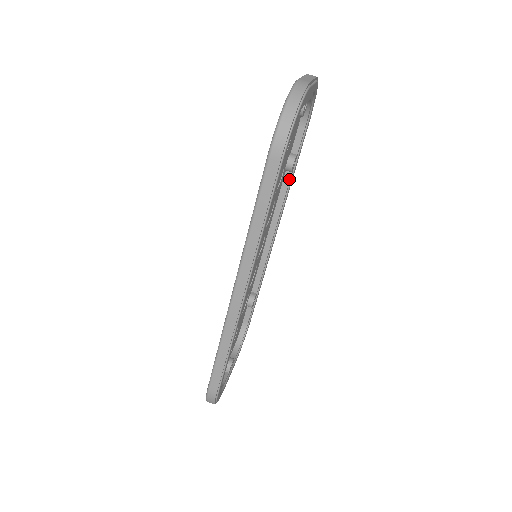
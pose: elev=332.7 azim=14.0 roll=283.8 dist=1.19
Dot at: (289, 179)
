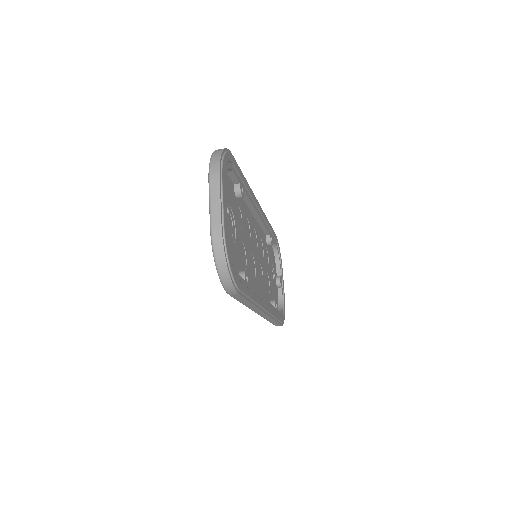
Dot at: (245, 193)
